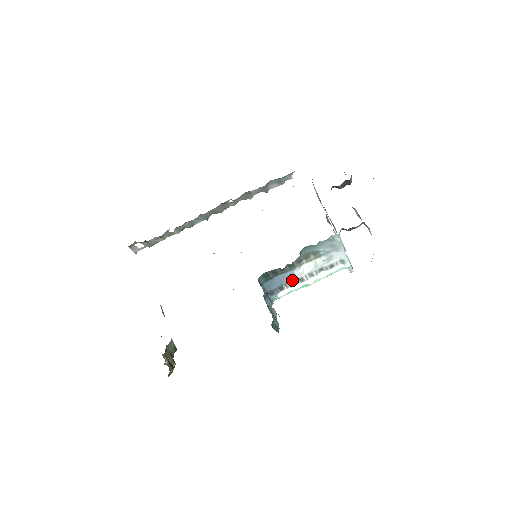
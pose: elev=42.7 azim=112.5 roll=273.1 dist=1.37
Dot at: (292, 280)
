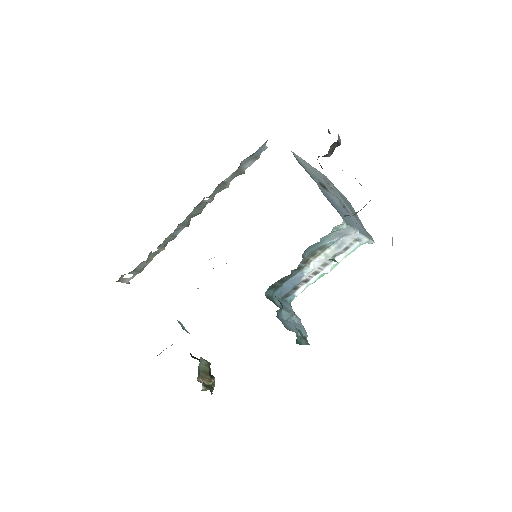
Dot at: (305, 278)
